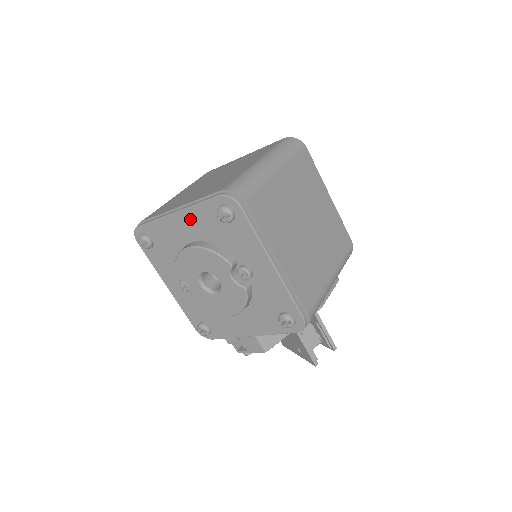
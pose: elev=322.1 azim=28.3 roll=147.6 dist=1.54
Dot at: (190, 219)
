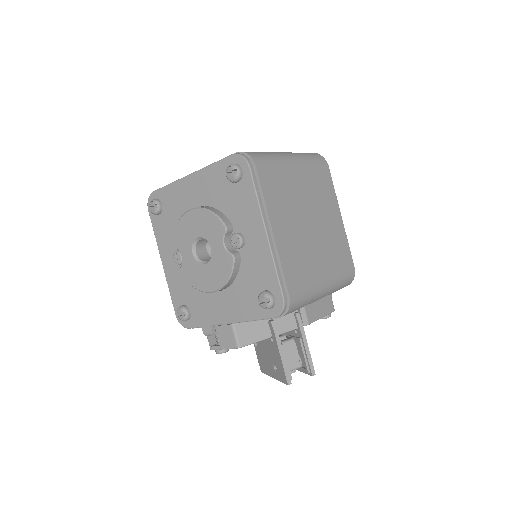
Dot at: (201, 181)
